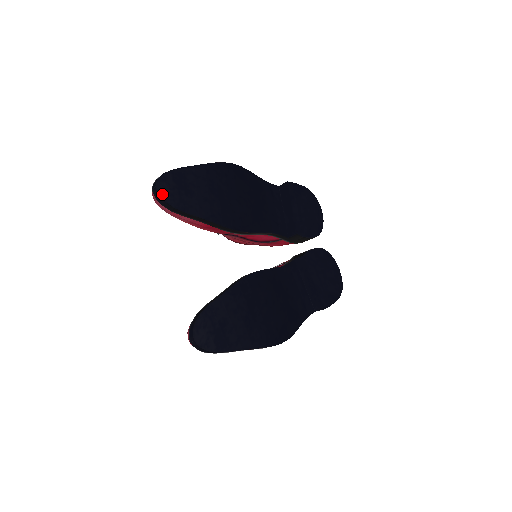
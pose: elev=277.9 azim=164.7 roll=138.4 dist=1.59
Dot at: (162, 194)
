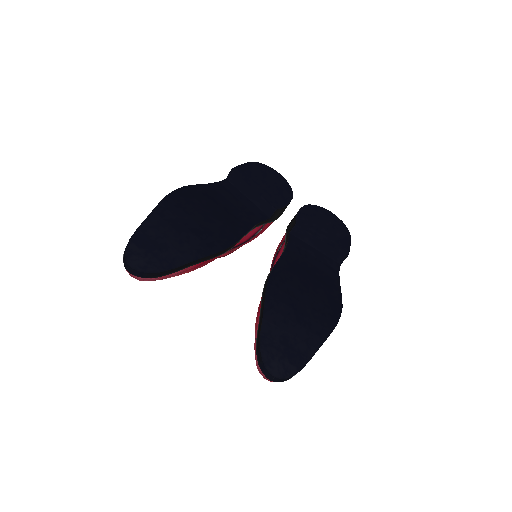
Dot at: (140, 268)
